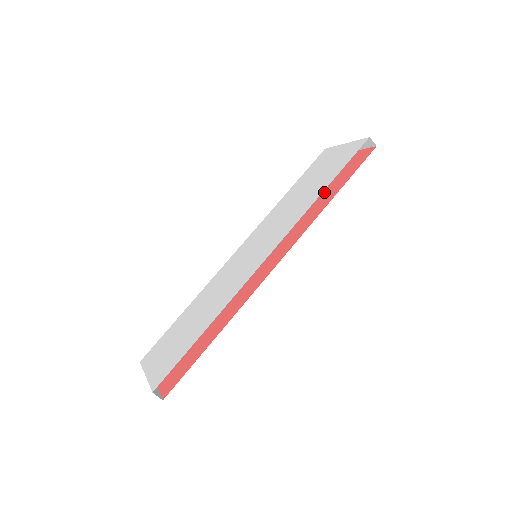
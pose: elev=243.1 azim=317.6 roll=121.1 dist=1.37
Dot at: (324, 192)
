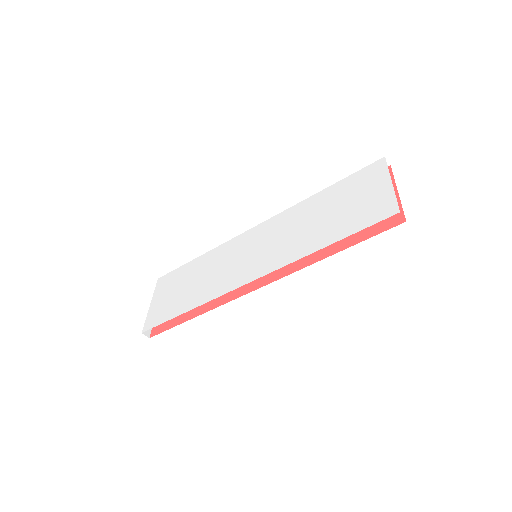
Dot at: occluded
